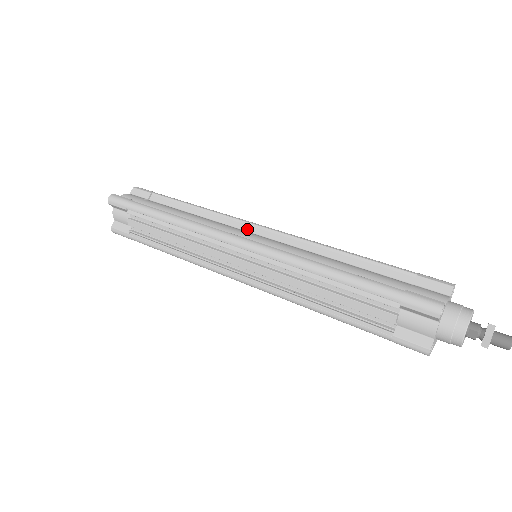
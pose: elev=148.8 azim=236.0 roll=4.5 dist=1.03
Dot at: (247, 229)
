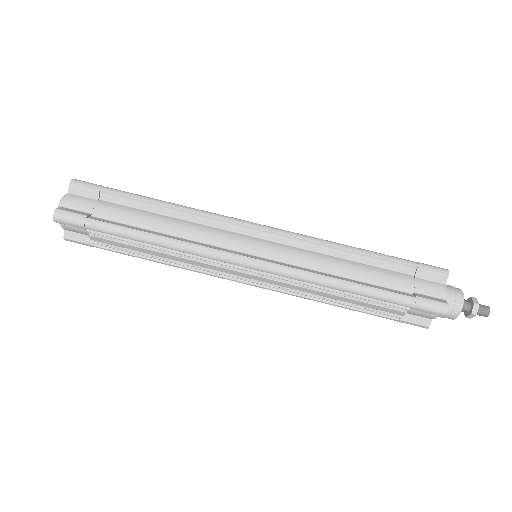
Dot at: (240, 231)
